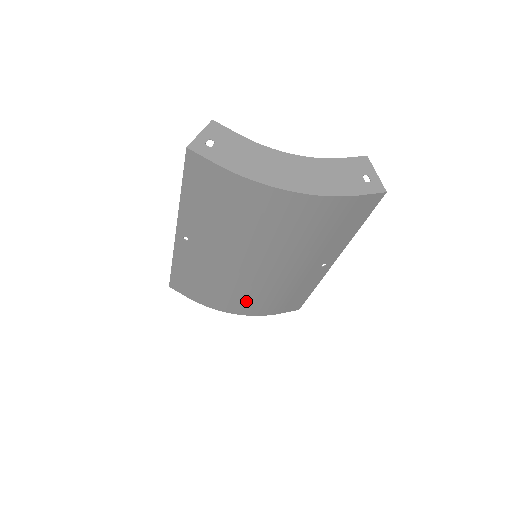
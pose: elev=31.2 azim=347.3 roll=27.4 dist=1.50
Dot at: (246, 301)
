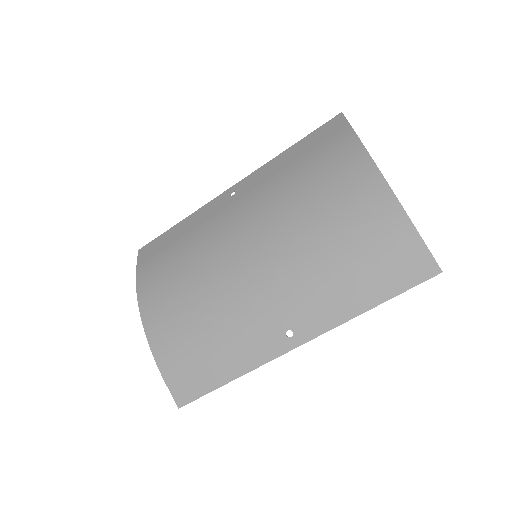
Dot at: (177, 305)
